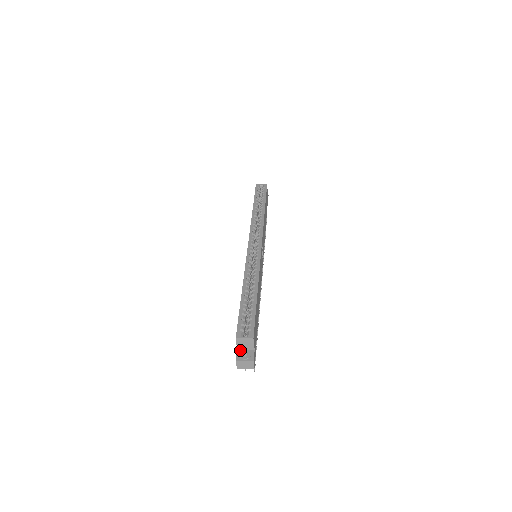
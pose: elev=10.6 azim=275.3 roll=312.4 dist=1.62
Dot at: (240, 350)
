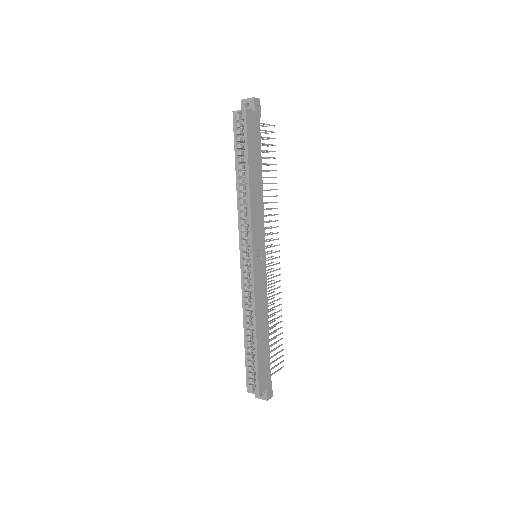
Dot at: occluded
